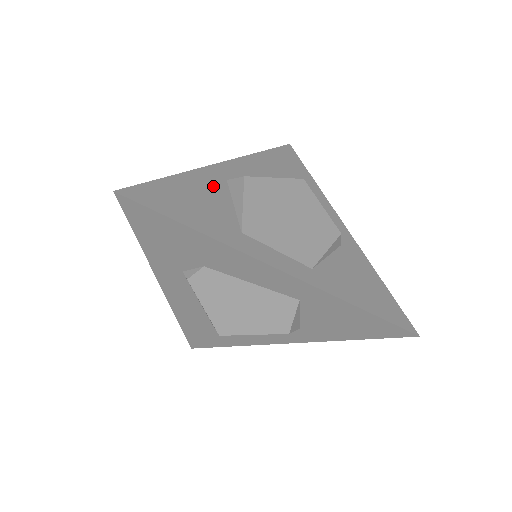
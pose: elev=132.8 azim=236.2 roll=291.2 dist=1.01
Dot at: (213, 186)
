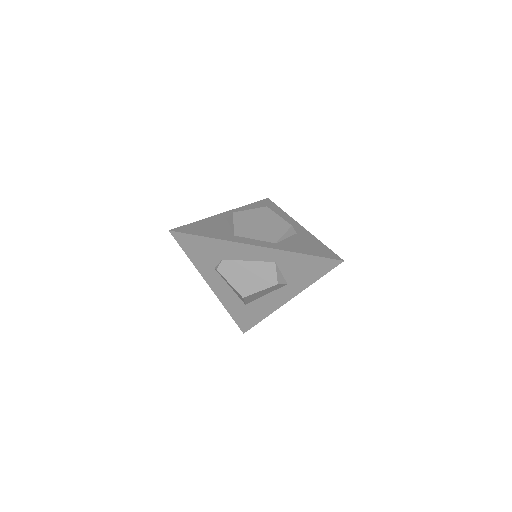
Dot at: (218, 222)
